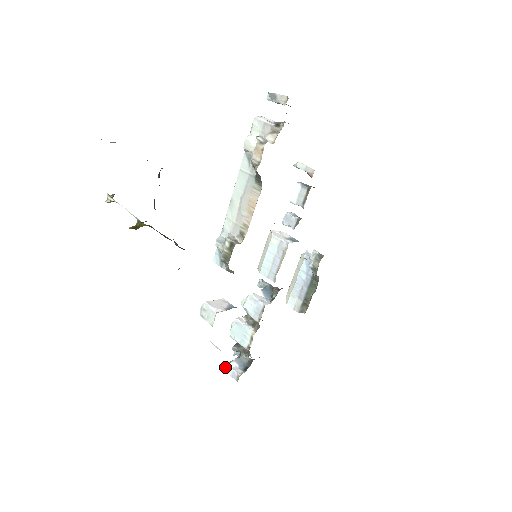
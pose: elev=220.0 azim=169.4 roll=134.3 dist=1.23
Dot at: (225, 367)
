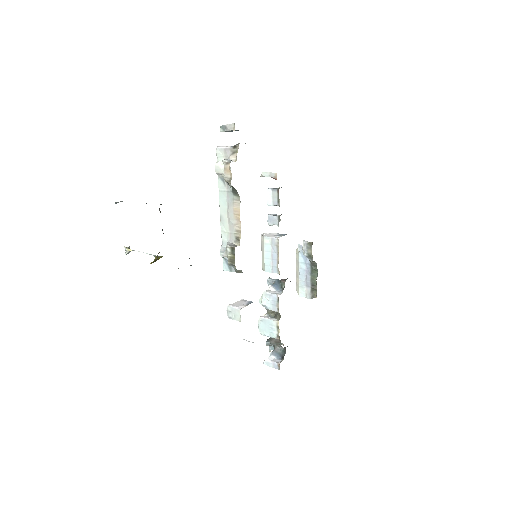
Dot at: (265, 362)
